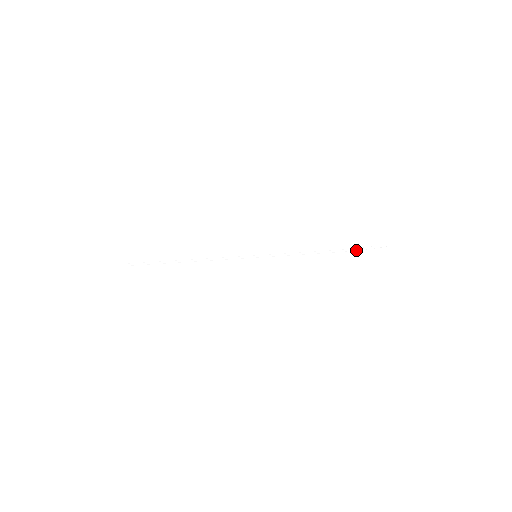
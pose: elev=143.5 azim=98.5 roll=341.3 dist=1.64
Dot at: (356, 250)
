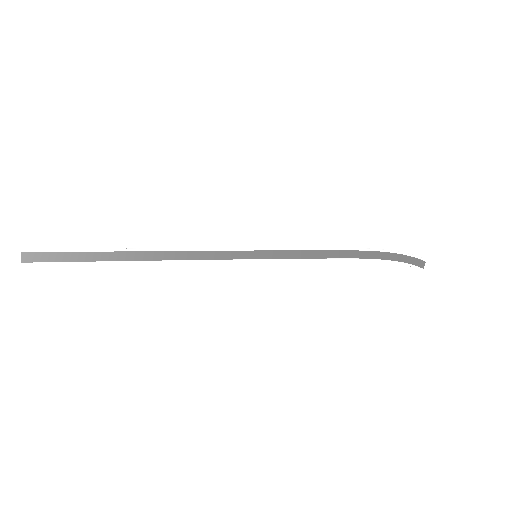
Dot at: (387, 250)
